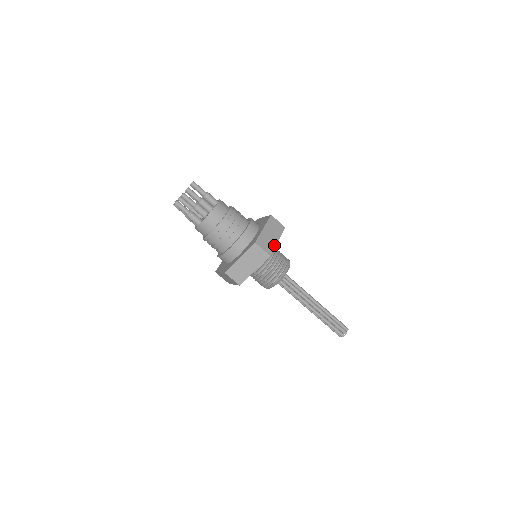
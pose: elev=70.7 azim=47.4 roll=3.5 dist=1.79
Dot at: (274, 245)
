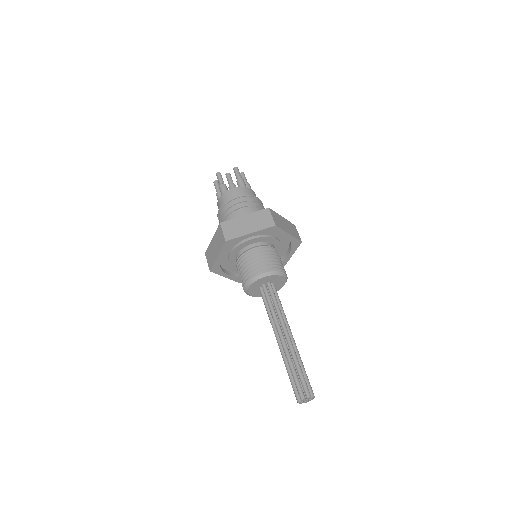
Dot at: (284, 229)
